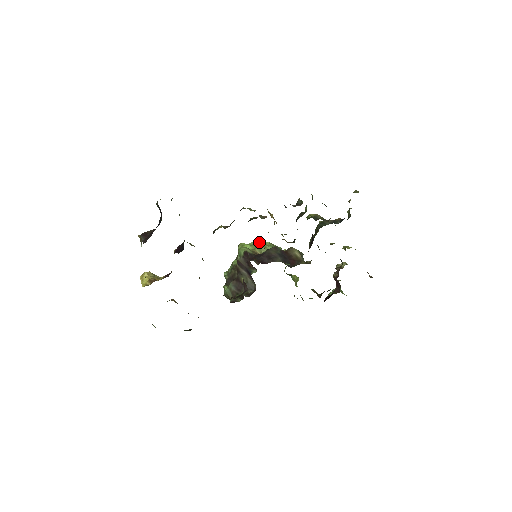
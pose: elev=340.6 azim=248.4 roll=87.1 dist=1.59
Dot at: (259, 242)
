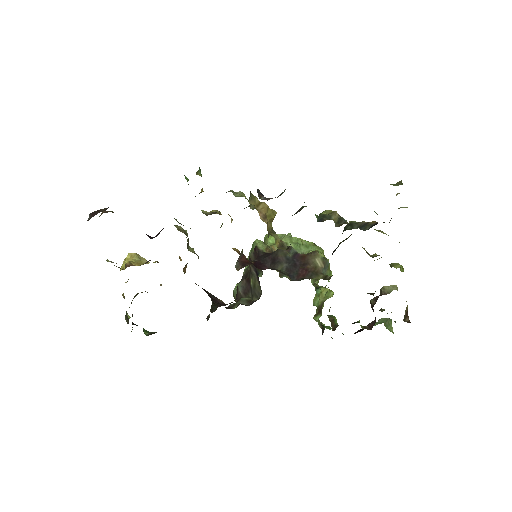
Dot at: occluded
